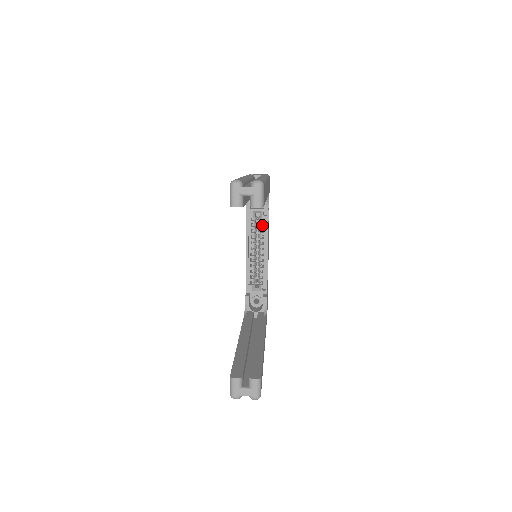
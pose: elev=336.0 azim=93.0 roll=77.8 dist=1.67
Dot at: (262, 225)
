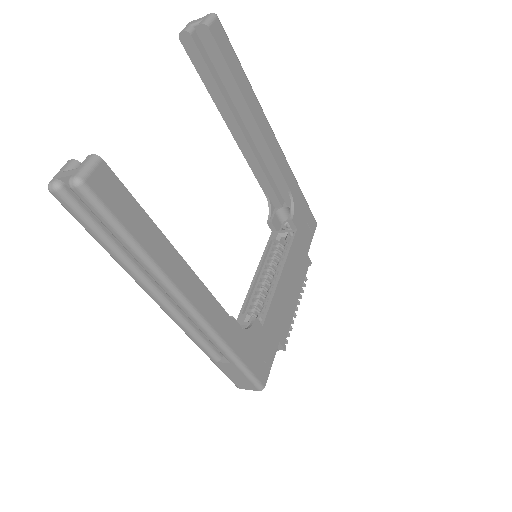
Dot at: (285, 249)
